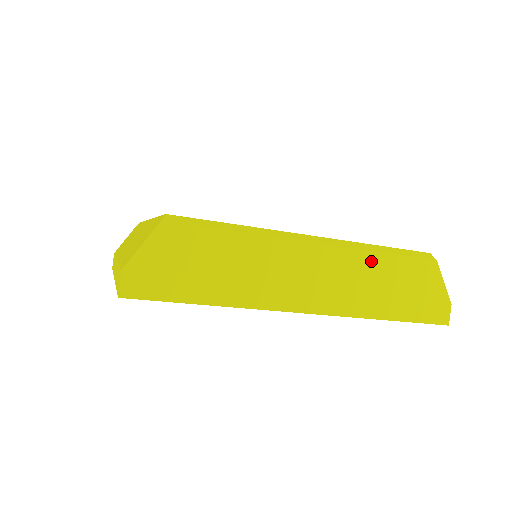
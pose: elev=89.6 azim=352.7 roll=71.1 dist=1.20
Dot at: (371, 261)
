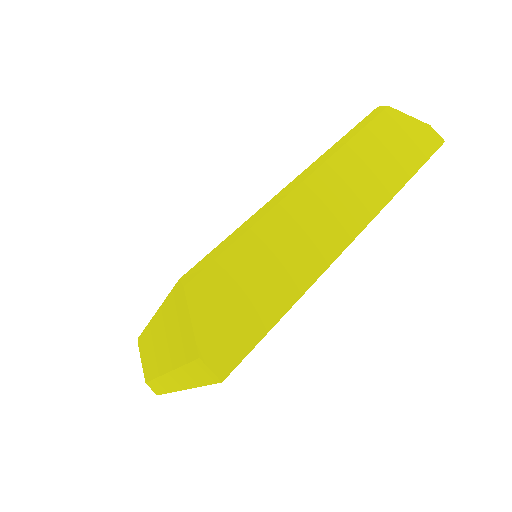
Dot at: (352, 152)
